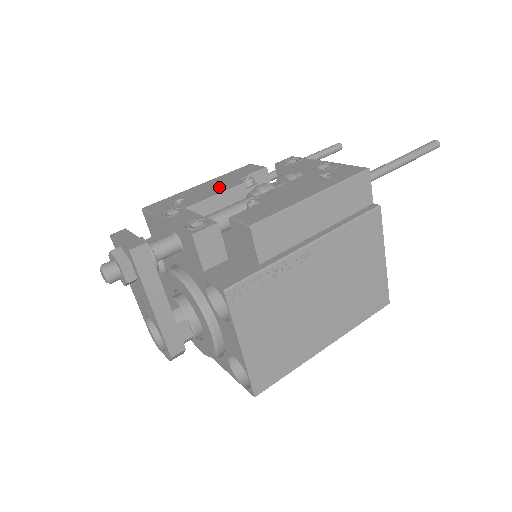
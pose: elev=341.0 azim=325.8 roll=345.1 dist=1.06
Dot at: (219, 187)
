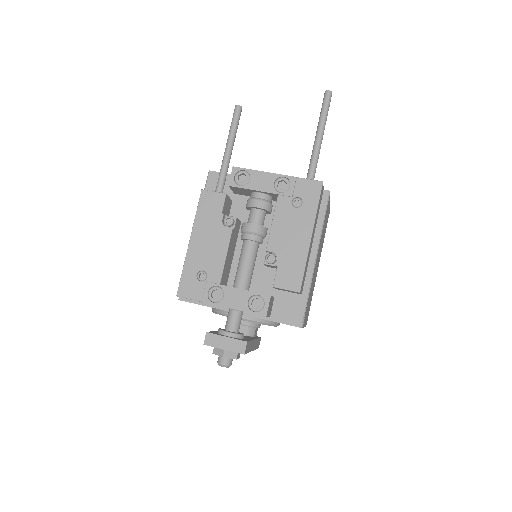
Dot at: (216, 243)
